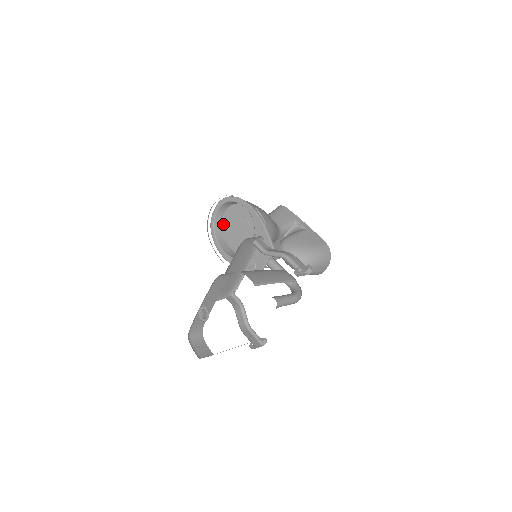
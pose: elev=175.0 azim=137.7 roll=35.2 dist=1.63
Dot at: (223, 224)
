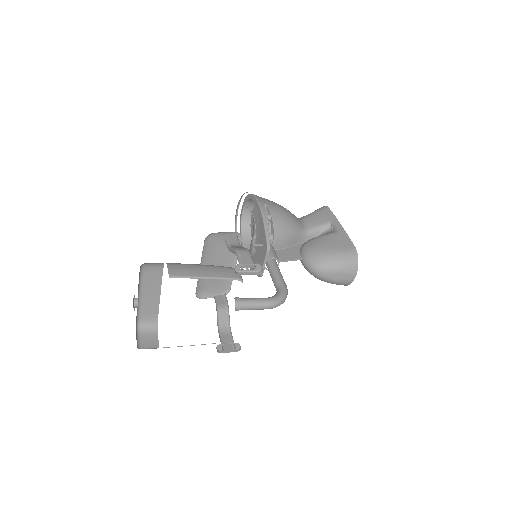
Dot at: (251, 224)
